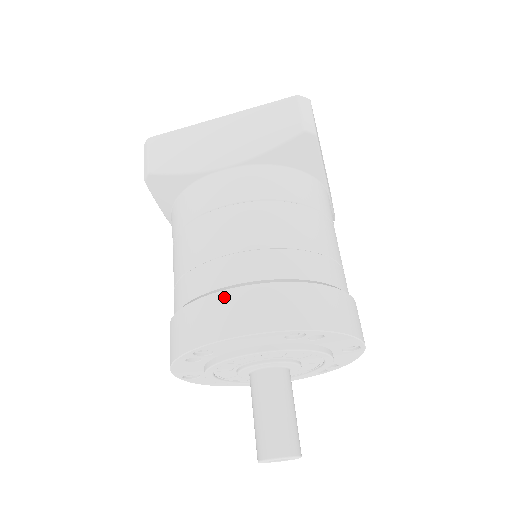
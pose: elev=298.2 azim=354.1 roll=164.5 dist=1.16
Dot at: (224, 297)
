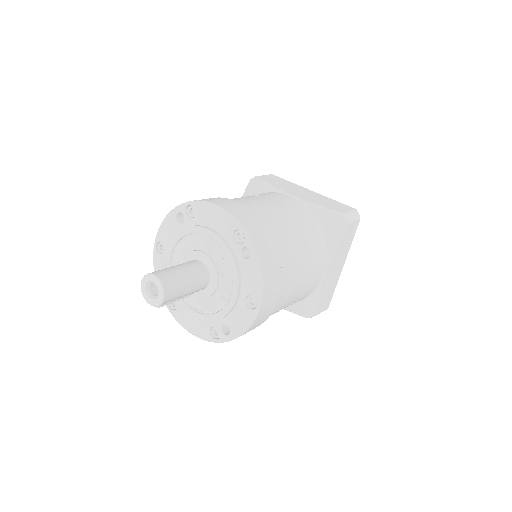
Dot at: (230, 200)
